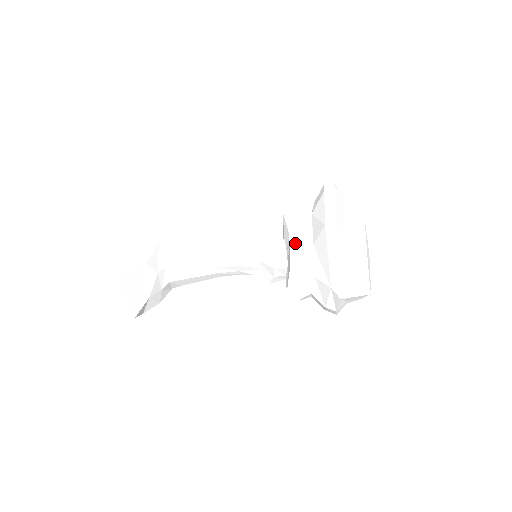
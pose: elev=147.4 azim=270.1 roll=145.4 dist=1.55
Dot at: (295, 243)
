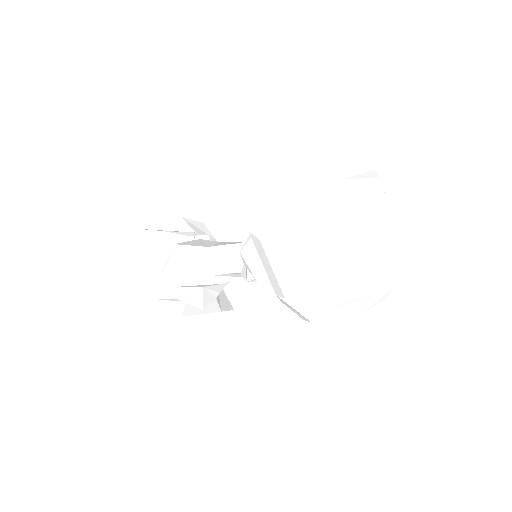
Dot at: occluded
